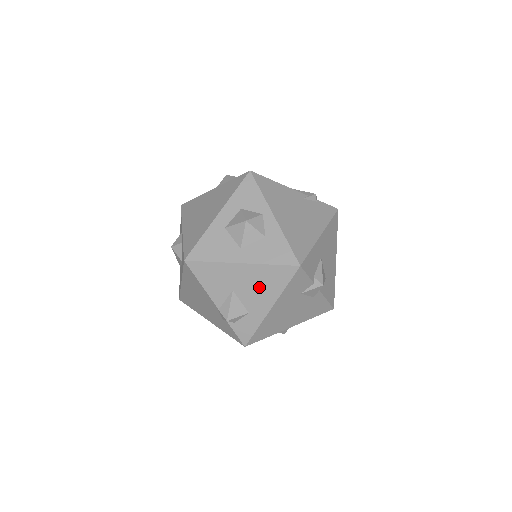
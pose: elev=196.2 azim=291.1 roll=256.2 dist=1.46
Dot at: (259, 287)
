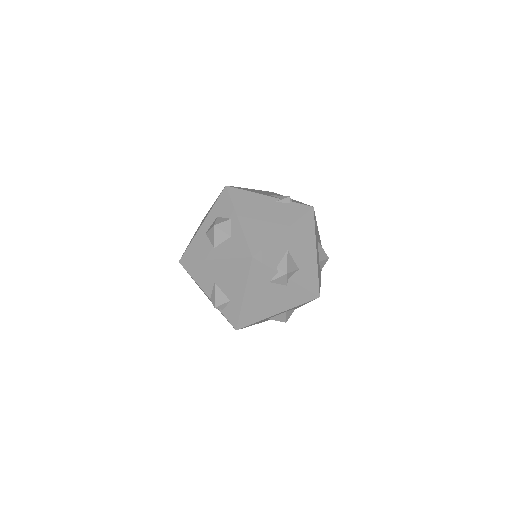
Dot at: (230, 278)
